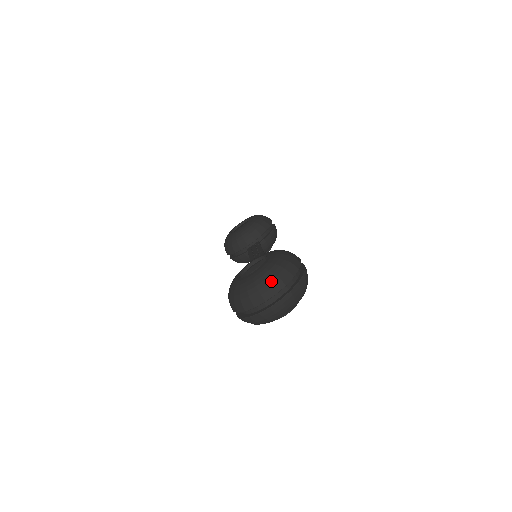
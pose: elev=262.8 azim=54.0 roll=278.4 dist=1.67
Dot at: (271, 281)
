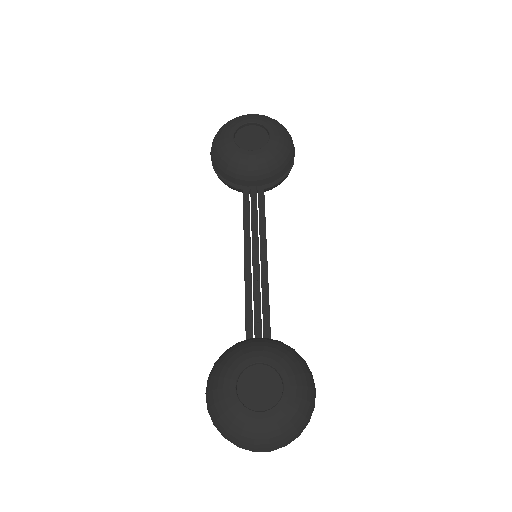
Dot at: (274, 443)
